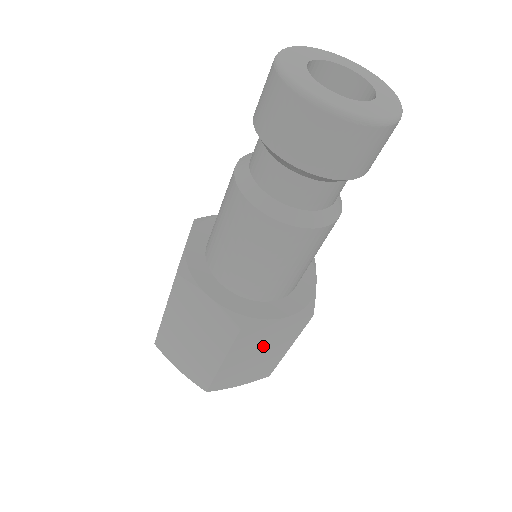
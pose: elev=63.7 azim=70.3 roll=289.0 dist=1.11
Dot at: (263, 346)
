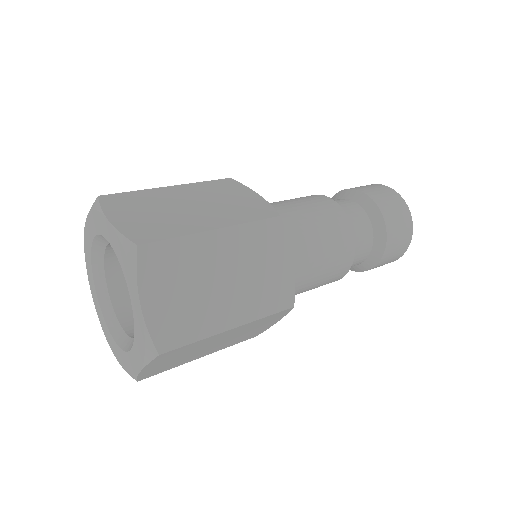
Dot at: (245, 274)
